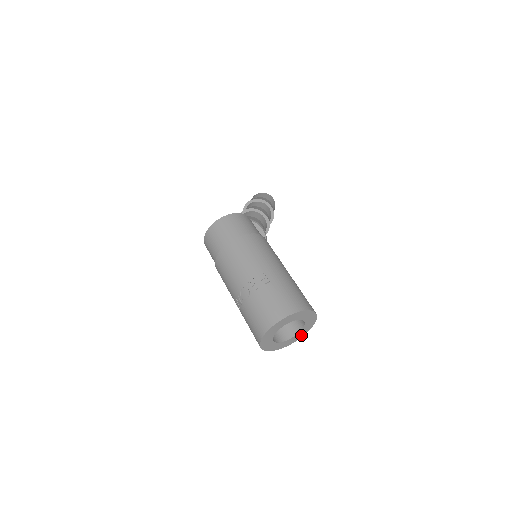
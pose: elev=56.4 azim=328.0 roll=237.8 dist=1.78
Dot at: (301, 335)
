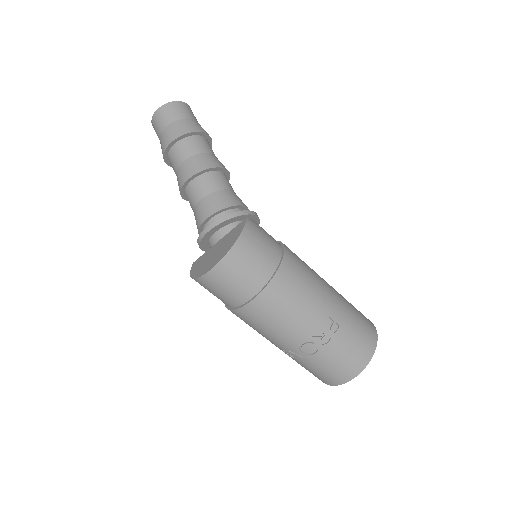
Dot at: occluded
